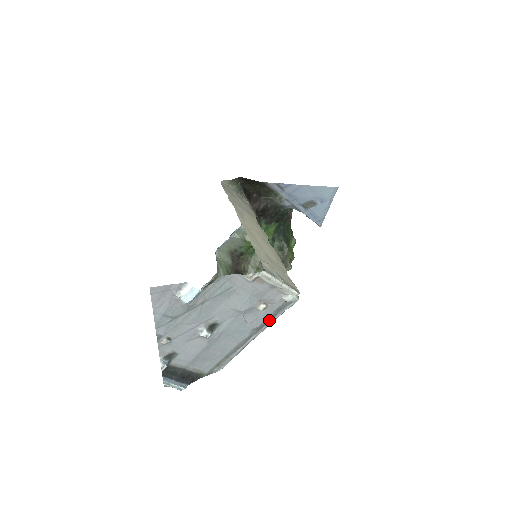
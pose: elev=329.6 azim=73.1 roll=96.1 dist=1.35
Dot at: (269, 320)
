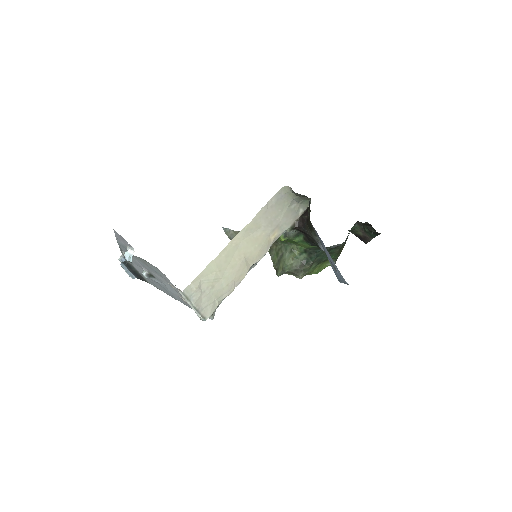
Dot at: occluded
